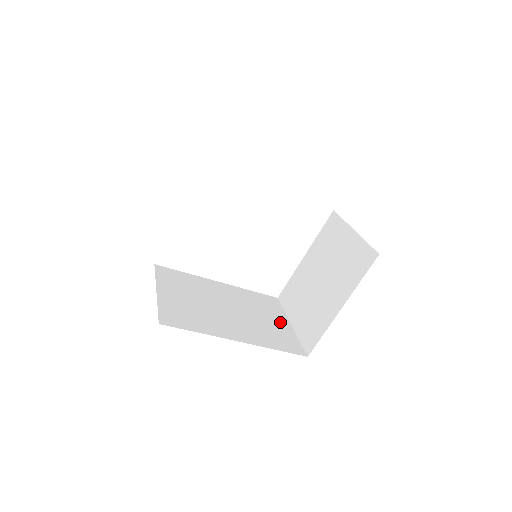
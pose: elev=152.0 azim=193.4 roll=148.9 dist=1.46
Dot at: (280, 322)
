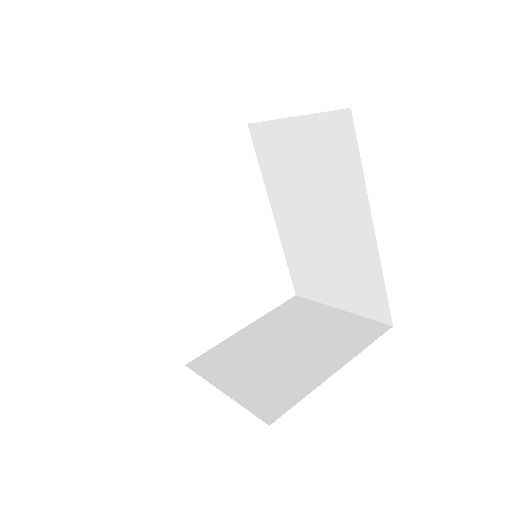
Dot at: occluded
